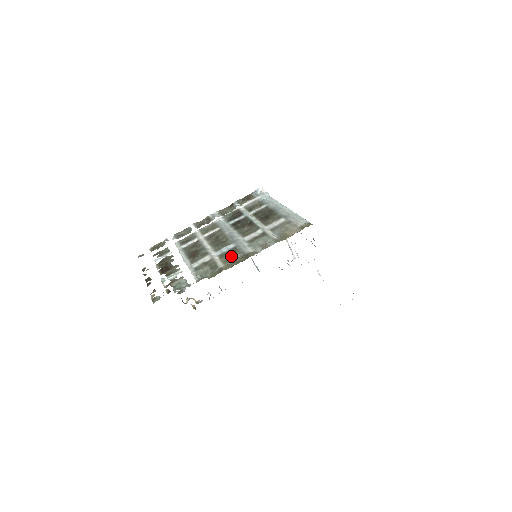
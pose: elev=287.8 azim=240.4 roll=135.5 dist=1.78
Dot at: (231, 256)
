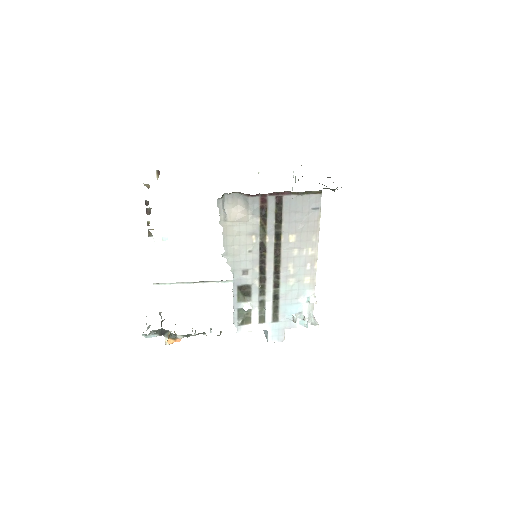
Dot at: occluded
